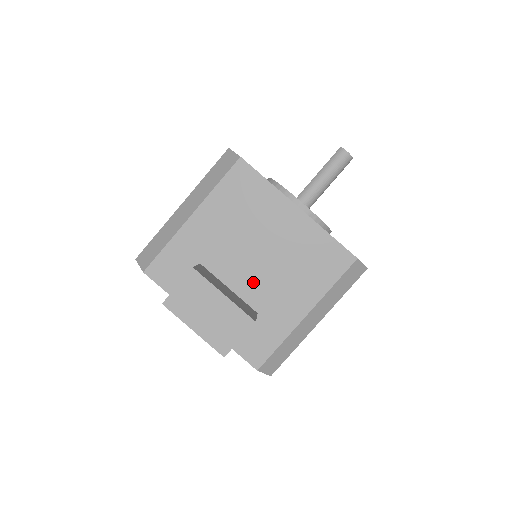
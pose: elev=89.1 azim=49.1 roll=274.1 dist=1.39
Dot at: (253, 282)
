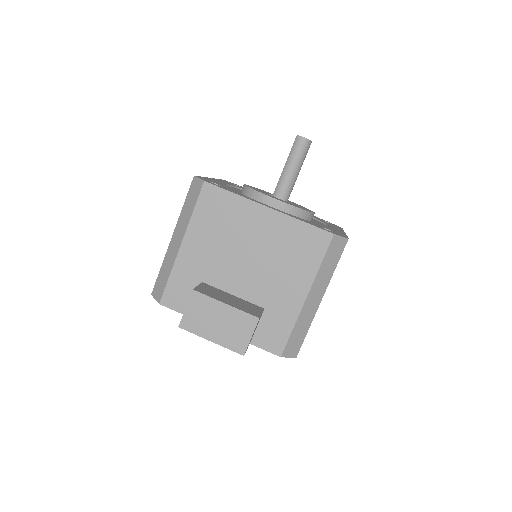
Dot at: (251, 283)
